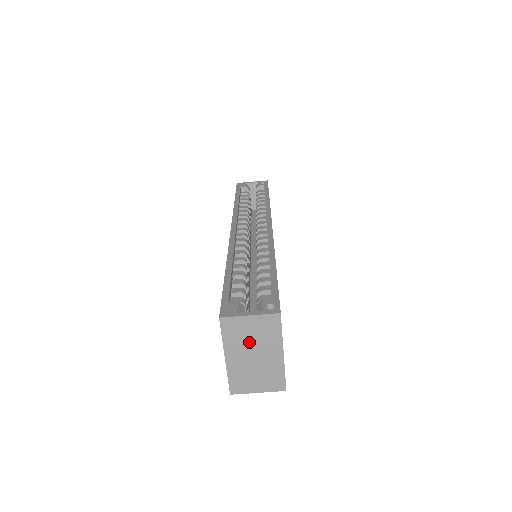
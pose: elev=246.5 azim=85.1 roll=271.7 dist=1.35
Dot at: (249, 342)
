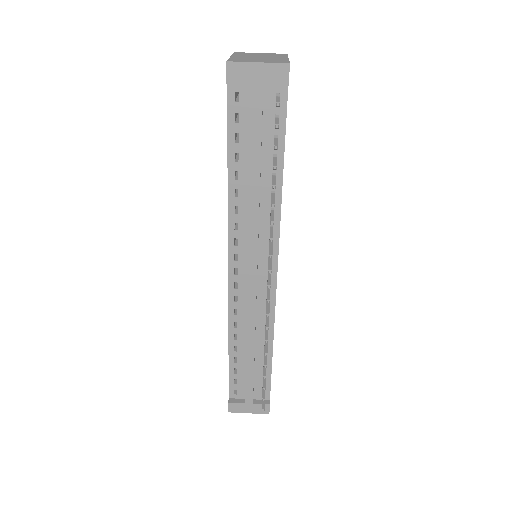
Dot at: (257, 56)
